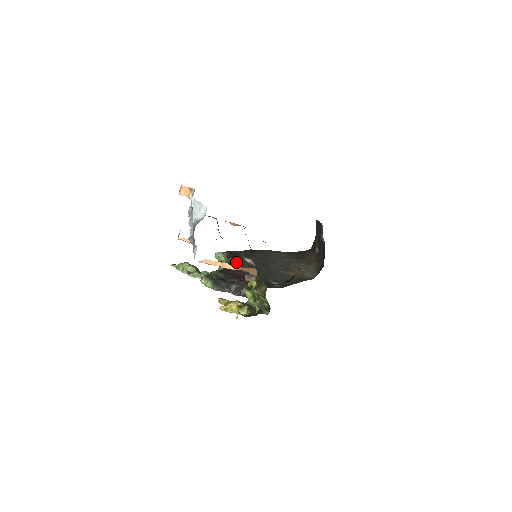
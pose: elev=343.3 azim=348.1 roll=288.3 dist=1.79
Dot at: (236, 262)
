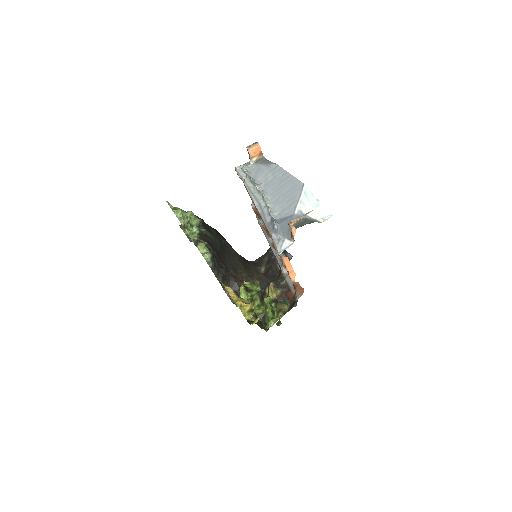
Dot at: (210, 238)
